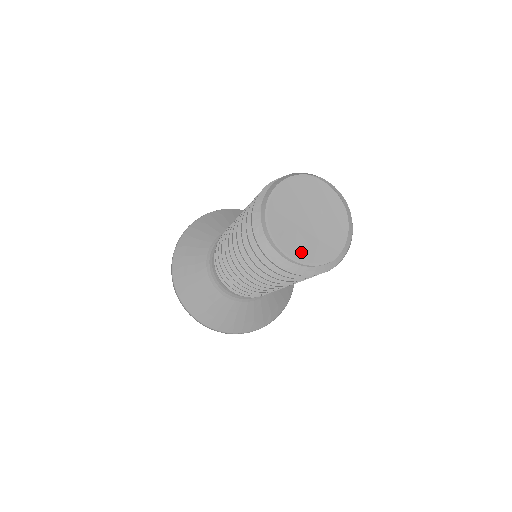
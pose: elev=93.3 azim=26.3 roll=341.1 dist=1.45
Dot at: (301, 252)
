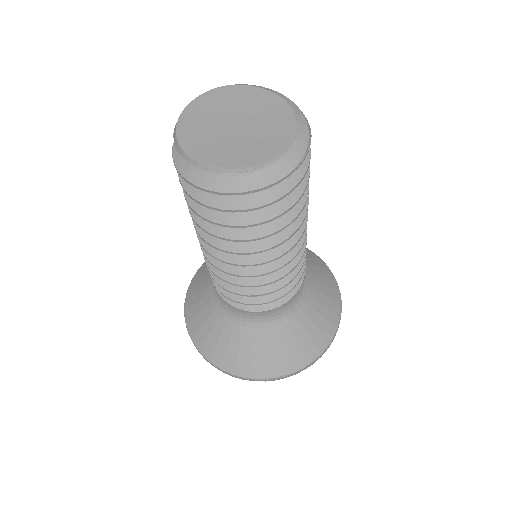
Dot at: (237, 158)
